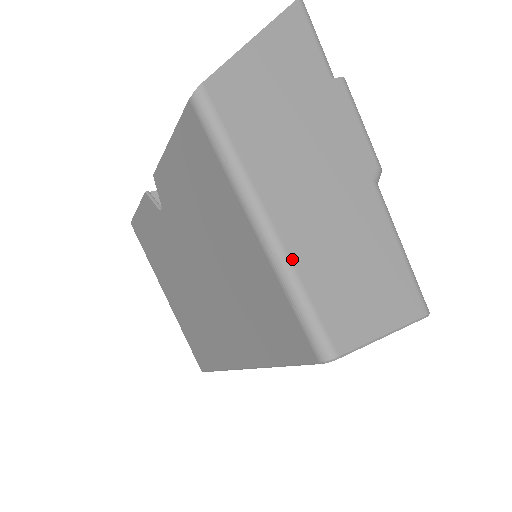
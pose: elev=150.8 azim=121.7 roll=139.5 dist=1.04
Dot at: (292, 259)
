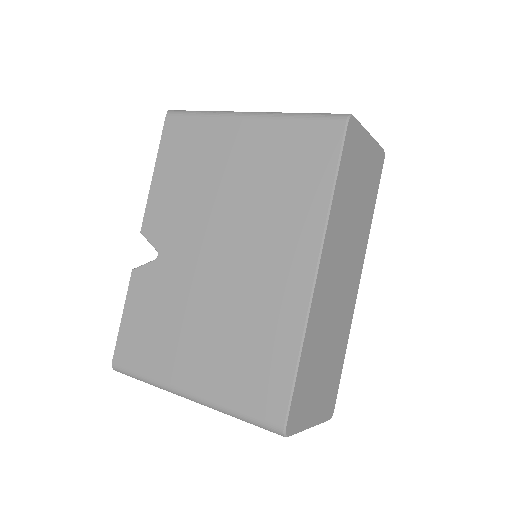
Dot at: occluded
